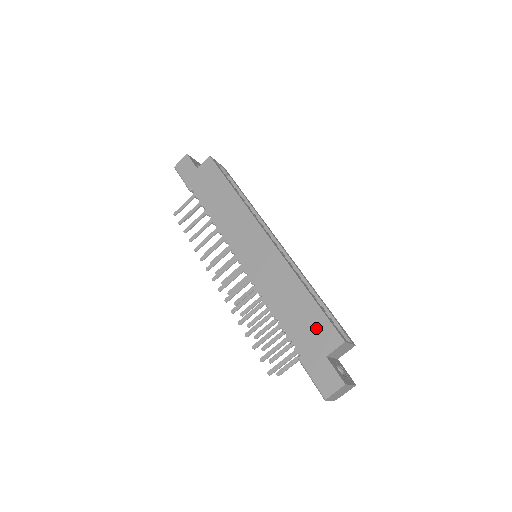
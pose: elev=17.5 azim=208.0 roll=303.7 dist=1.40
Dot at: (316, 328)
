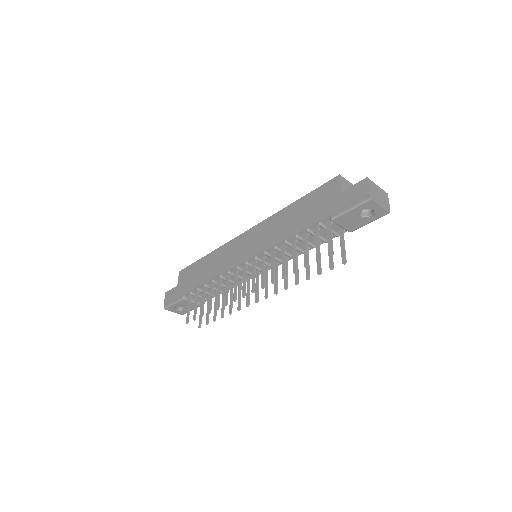
Dot at: (319, 198)
